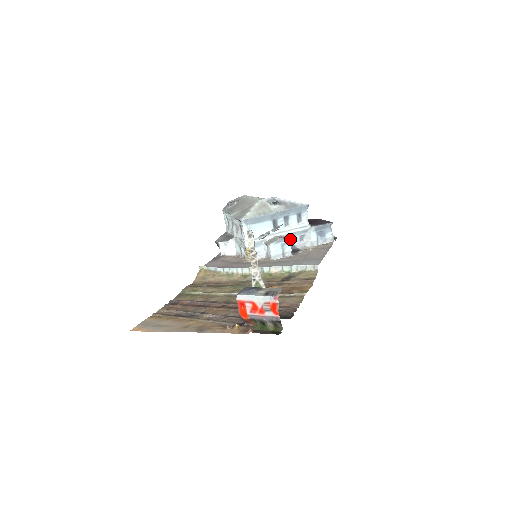
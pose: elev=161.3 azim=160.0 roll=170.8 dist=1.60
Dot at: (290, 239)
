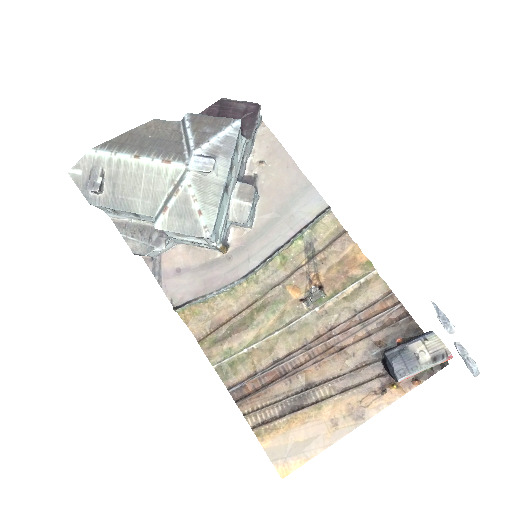
Dot at: (254, 188)
